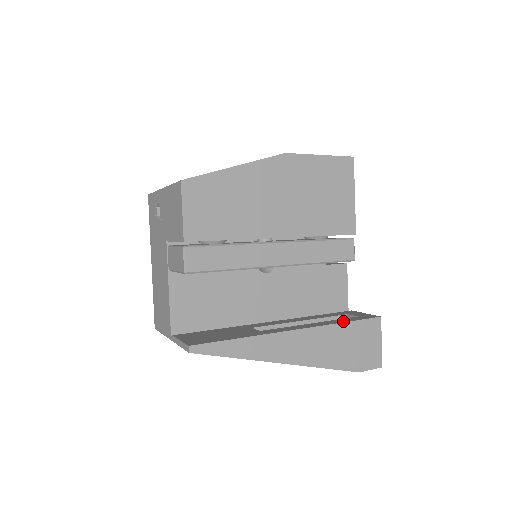
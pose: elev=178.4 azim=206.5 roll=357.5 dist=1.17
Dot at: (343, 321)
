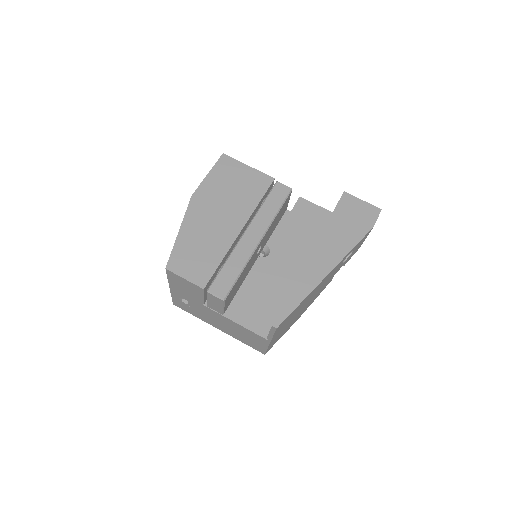
Dot at: (329, 219)
